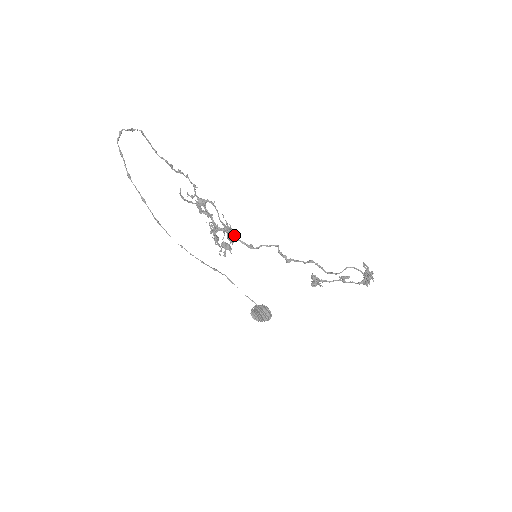
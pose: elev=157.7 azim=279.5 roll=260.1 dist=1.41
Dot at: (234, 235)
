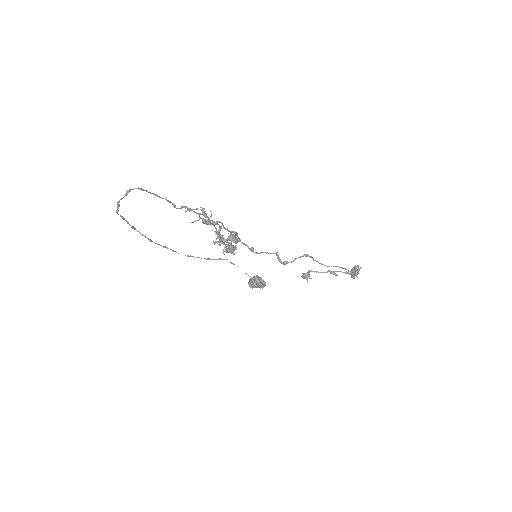
Dot at: (237, 242)
